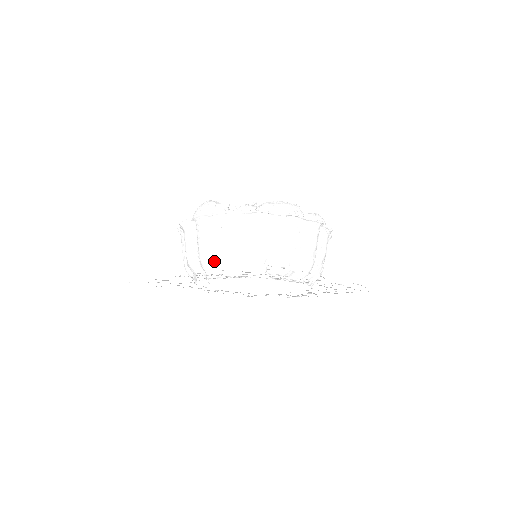
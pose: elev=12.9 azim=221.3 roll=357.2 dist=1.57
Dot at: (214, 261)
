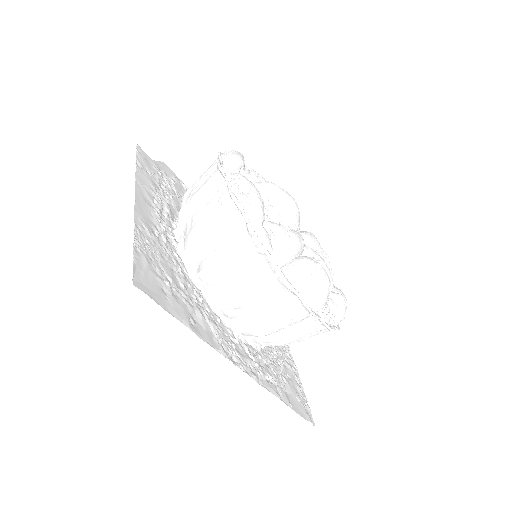
Dot at: occluded
